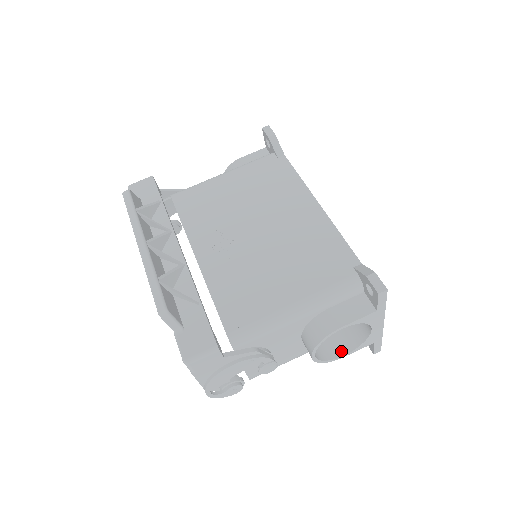
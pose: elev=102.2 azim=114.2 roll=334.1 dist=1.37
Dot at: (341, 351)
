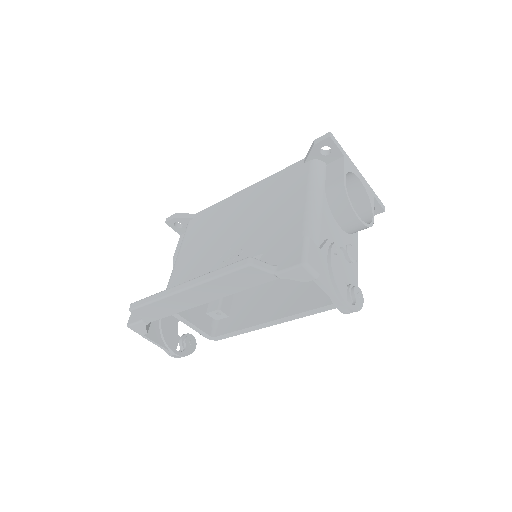
Dot at: (368, 217)
